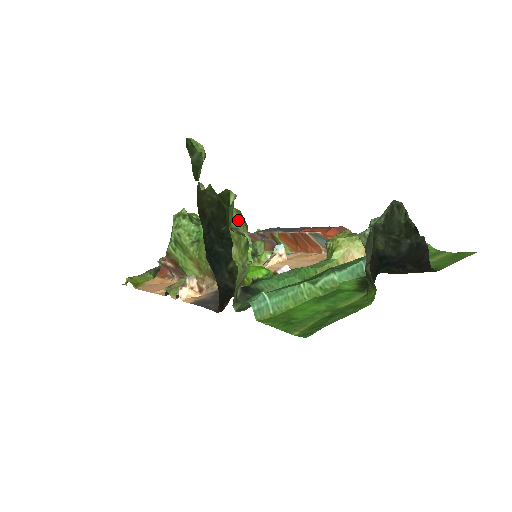
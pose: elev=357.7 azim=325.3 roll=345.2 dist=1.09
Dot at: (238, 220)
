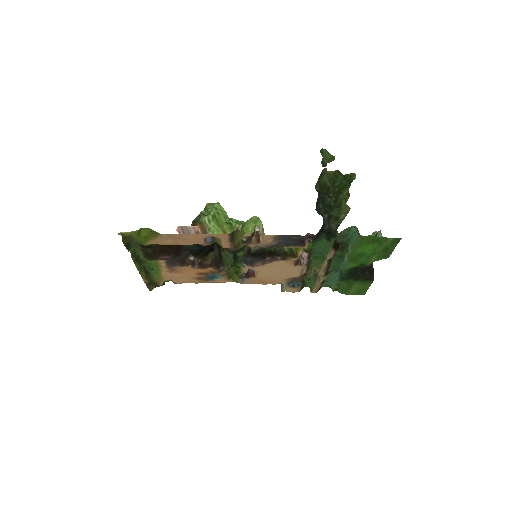
Dot at: occluded
